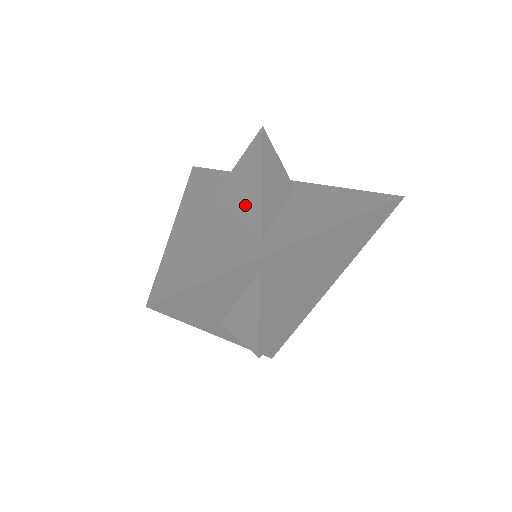
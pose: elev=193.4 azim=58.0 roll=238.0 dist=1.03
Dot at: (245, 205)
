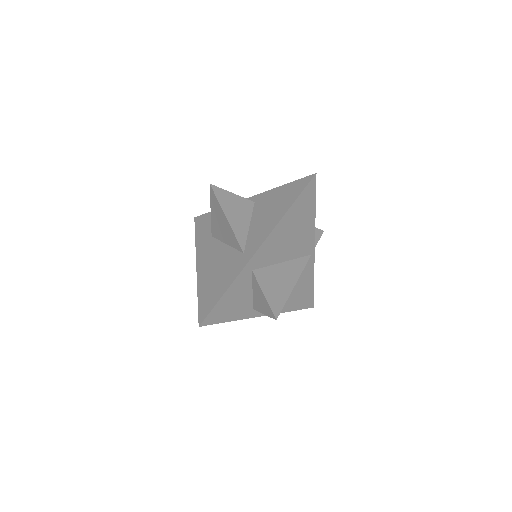
Dot at: (227, 235)
